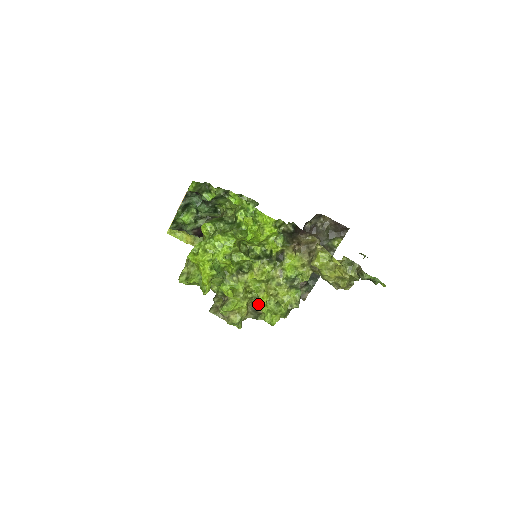
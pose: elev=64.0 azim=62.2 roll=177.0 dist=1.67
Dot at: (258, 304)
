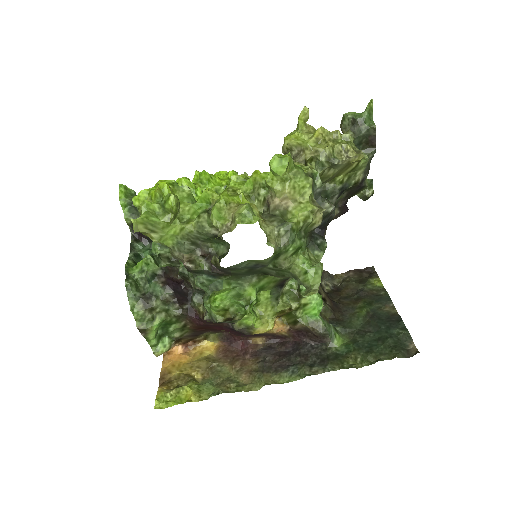
Dot at: (263, 196)
